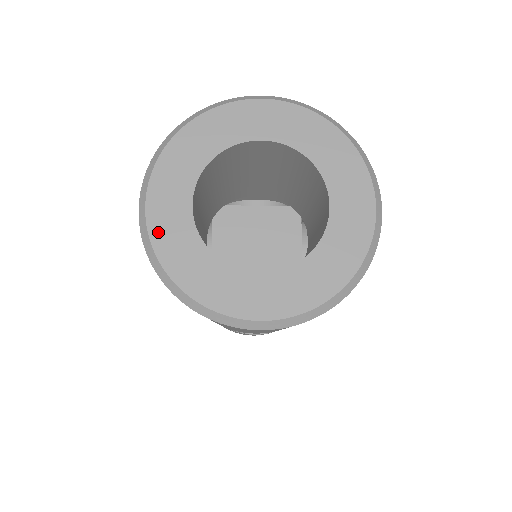
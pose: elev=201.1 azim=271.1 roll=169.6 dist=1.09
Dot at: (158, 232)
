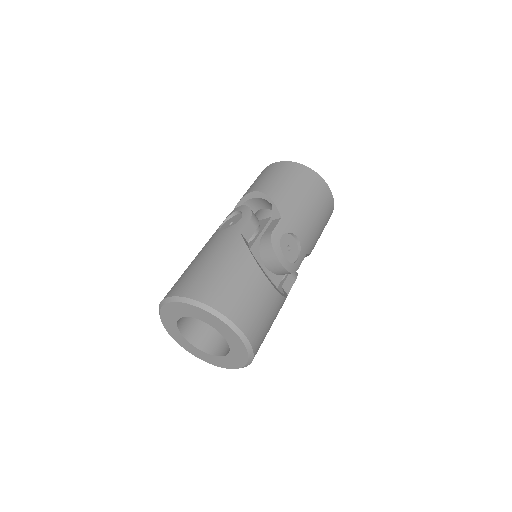
Dot at: (184, 347)
